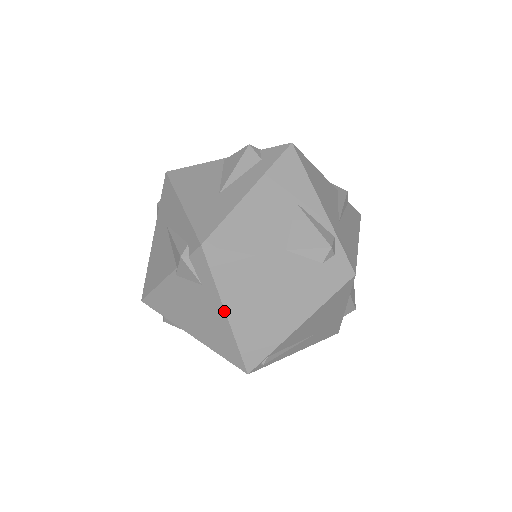
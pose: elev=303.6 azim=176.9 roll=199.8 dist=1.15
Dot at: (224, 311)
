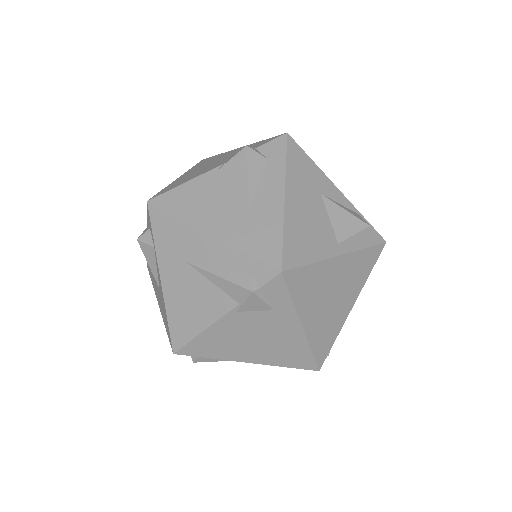
Dot at: (300, 325)
